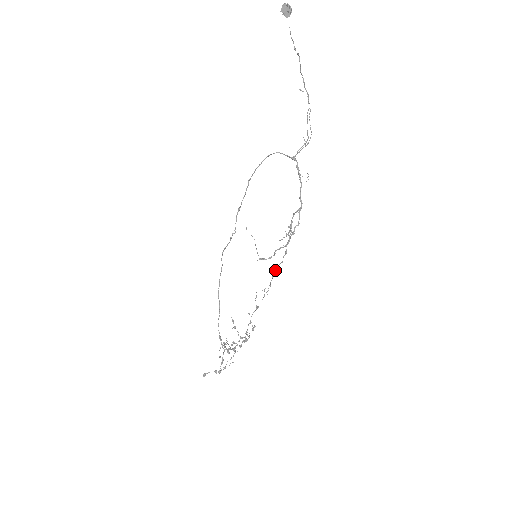
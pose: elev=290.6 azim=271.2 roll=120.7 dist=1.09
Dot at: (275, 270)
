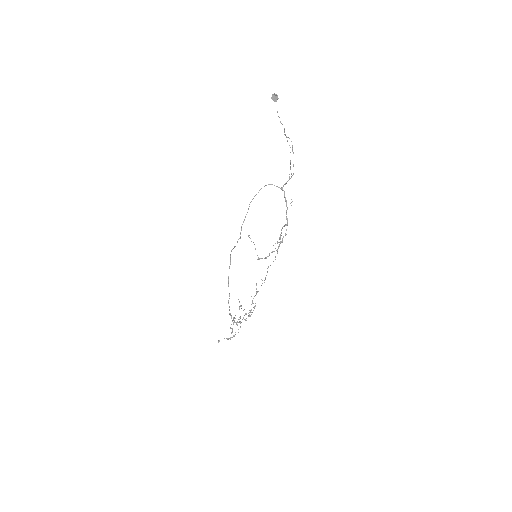
Dot at: (270, 265)
